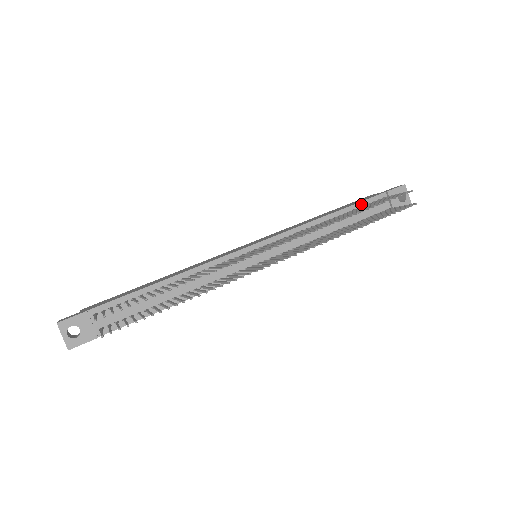
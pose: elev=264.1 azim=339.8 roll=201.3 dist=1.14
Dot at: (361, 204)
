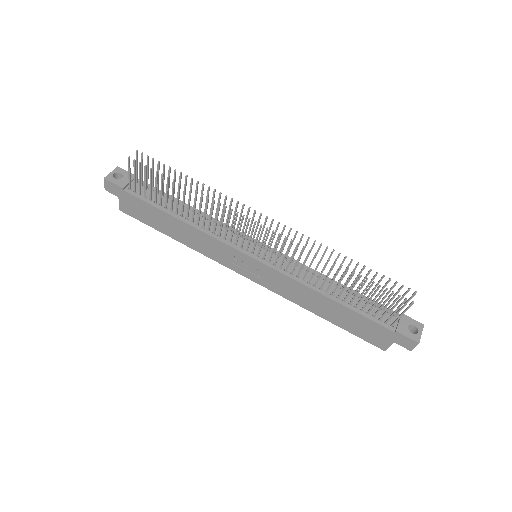
Dot at: occluded
